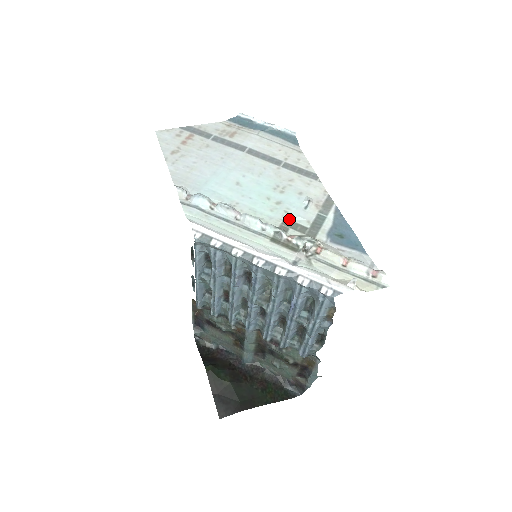
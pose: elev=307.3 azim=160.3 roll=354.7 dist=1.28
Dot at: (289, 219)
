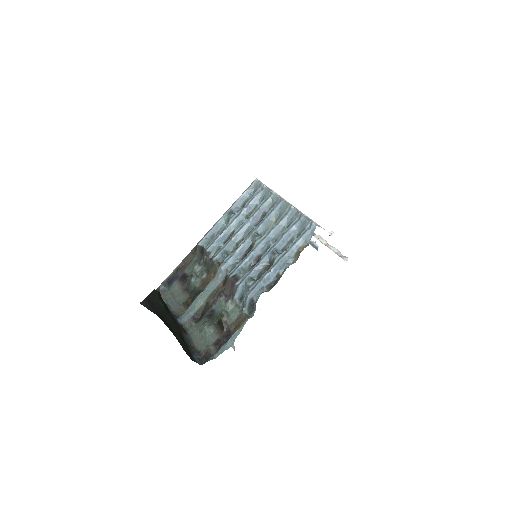
Dot at: occluded
